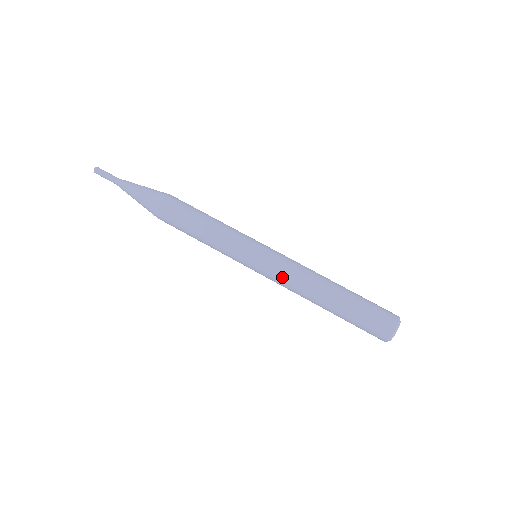
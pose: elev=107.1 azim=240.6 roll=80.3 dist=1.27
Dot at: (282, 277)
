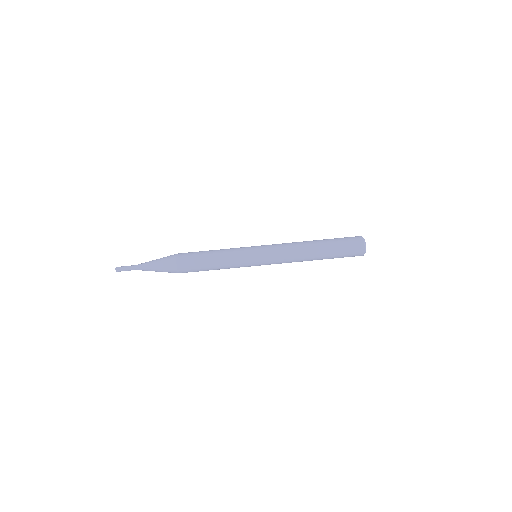
Dot at: (281, 260)
